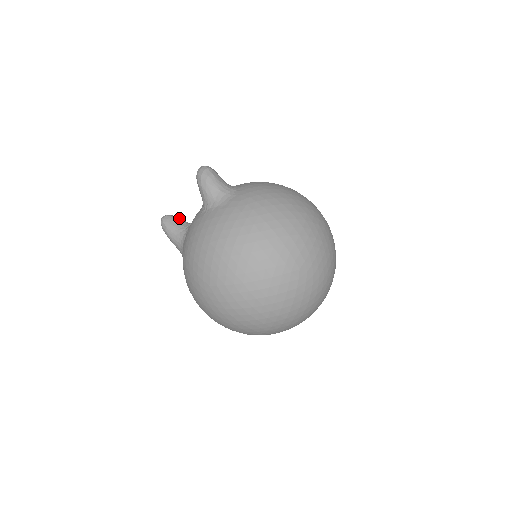
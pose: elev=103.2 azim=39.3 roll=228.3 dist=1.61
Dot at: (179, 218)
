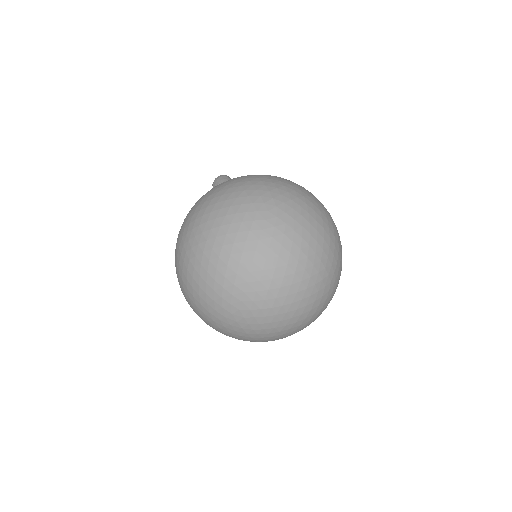
Dot at: occluded
